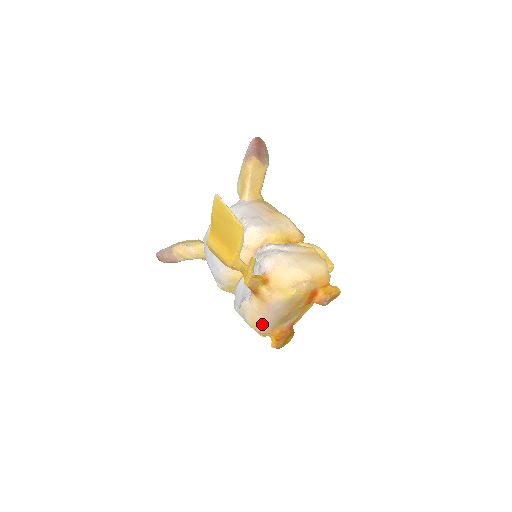
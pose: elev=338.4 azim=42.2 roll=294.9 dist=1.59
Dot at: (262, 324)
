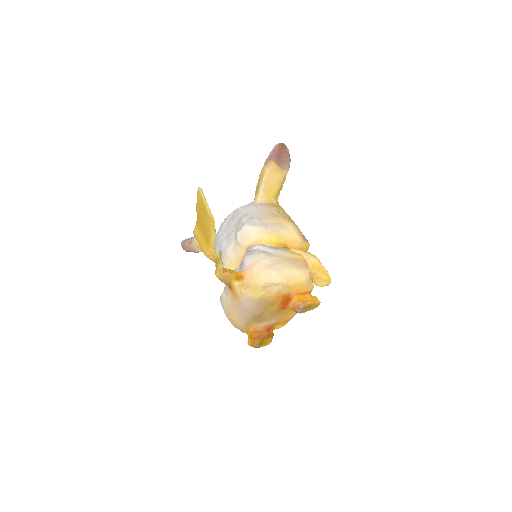
Dot at: (236, 319)
